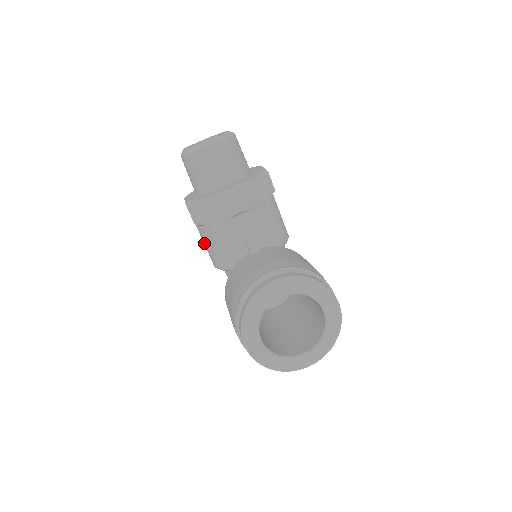
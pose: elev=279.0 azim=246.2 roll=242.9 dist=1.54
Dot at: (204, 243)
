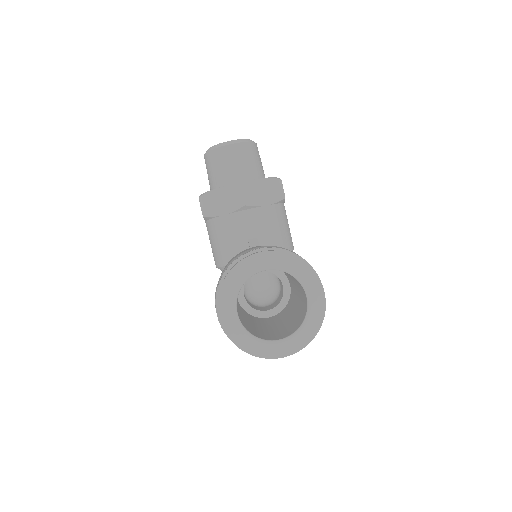
Dot at: (210, 241)
